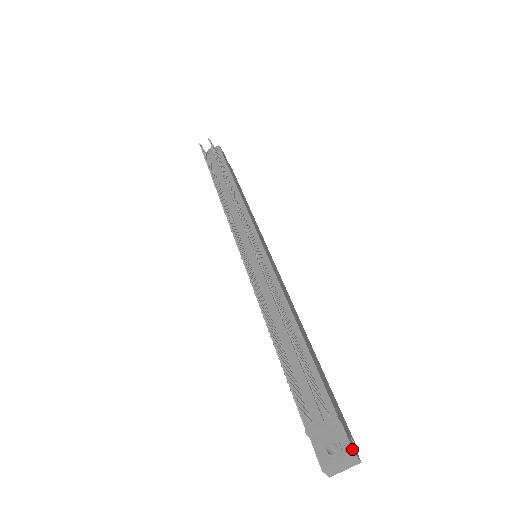
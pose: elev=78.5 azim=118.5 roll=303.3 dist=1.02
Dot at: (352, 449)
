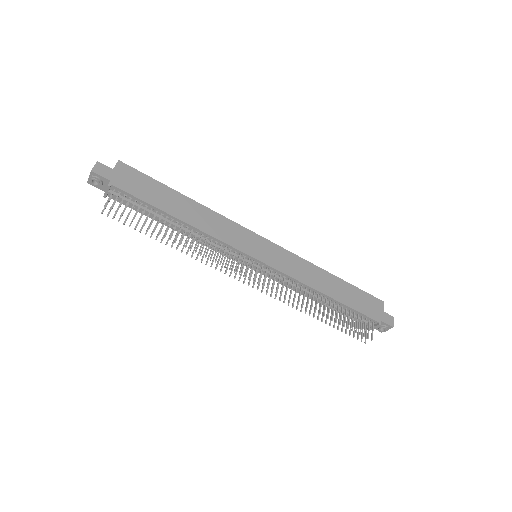
Dot at: (391, 326)
